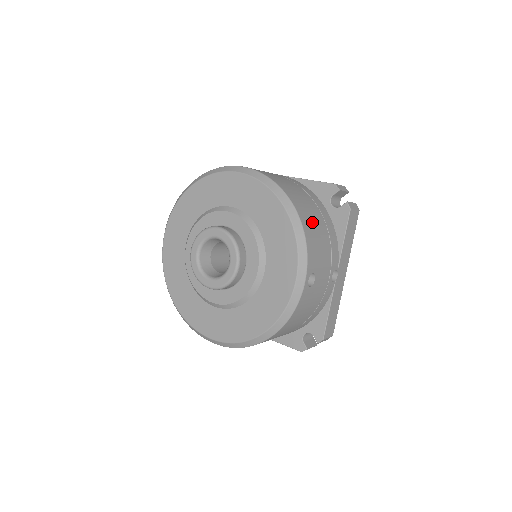
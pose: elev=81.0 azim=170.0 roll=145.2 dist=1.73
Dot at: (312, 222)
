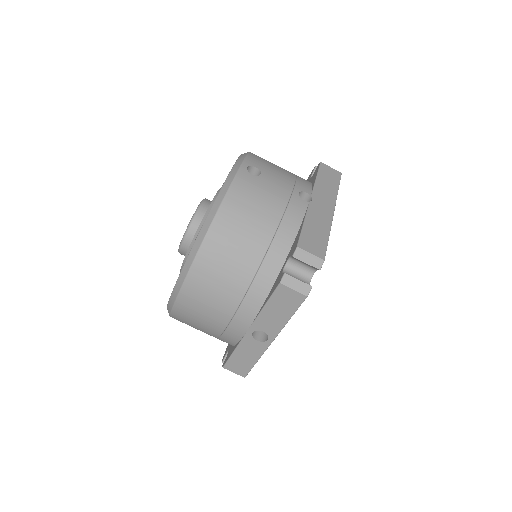
Dot at: occluded
